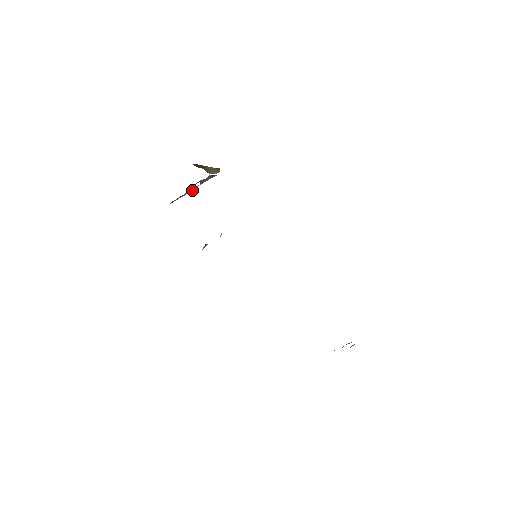
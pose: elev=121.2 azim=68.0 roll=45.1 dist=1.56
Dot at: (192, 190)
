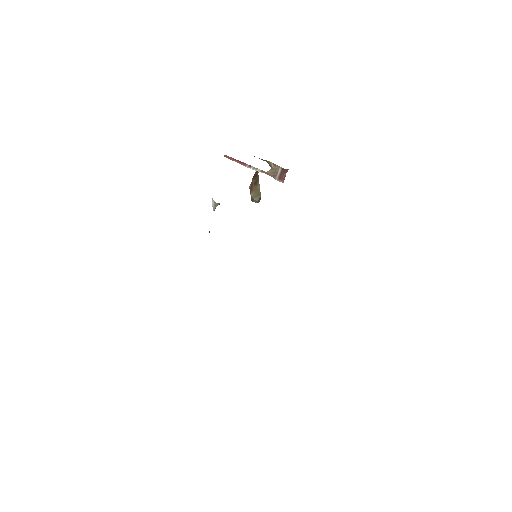
Dot at: (253, 169)
